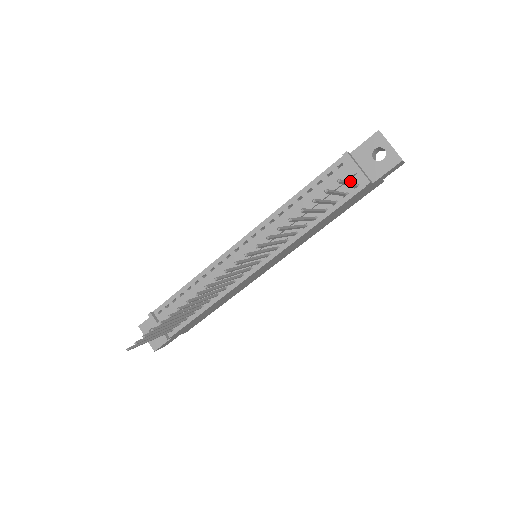
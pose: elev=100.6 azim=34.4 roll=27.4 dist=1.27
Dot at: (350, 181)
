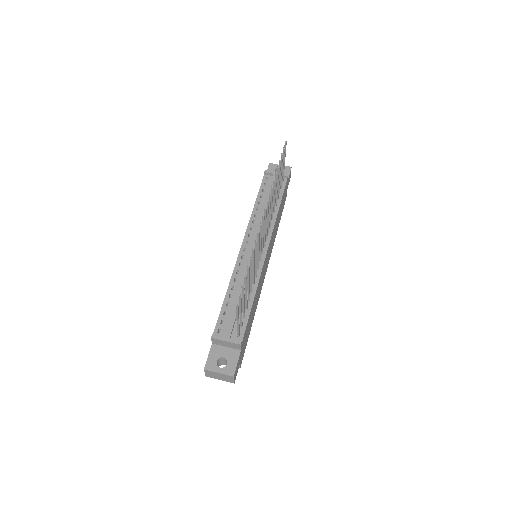
Dot at: occluded
